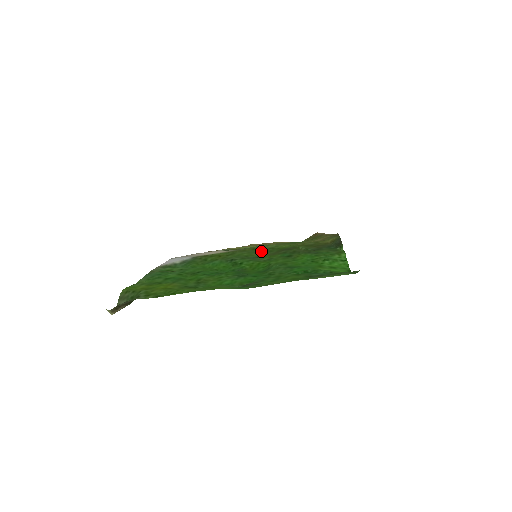
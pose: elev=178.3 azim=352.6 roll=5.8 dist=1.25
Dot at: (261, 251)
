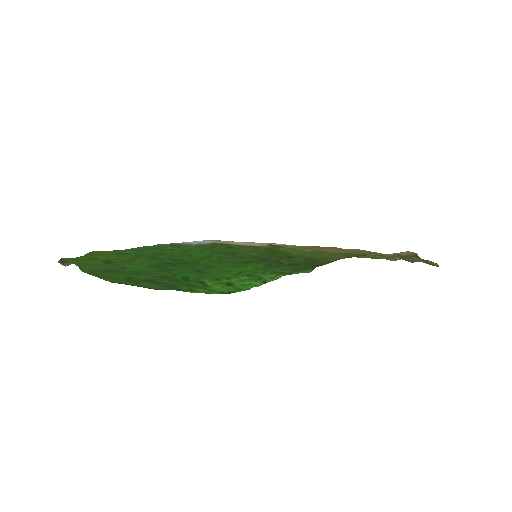
Dot at: (265, 252)
